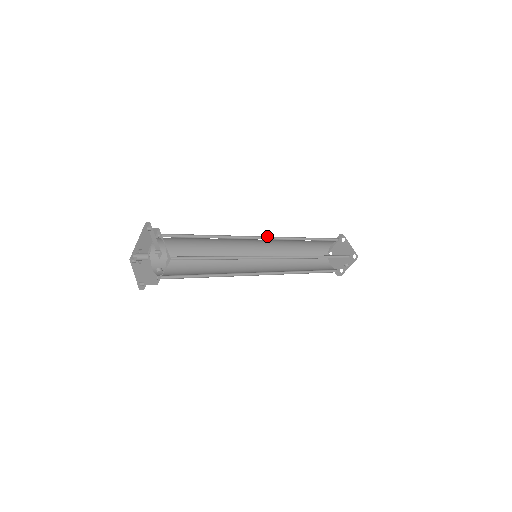
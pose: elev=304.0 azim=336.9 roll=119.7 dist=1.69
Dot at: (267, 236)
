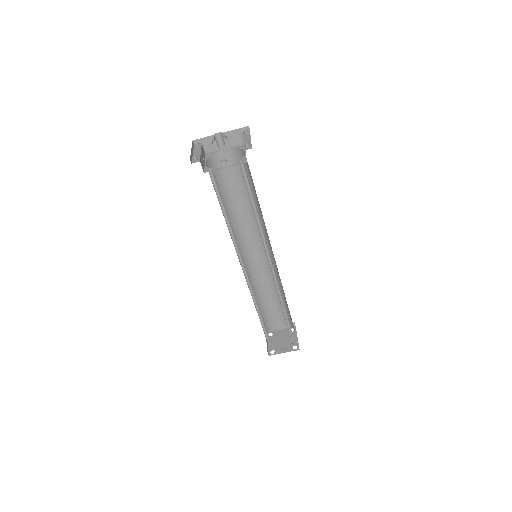
Dot at: occluded
